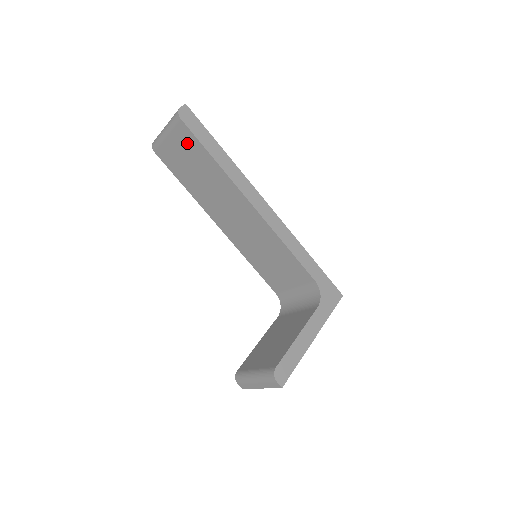
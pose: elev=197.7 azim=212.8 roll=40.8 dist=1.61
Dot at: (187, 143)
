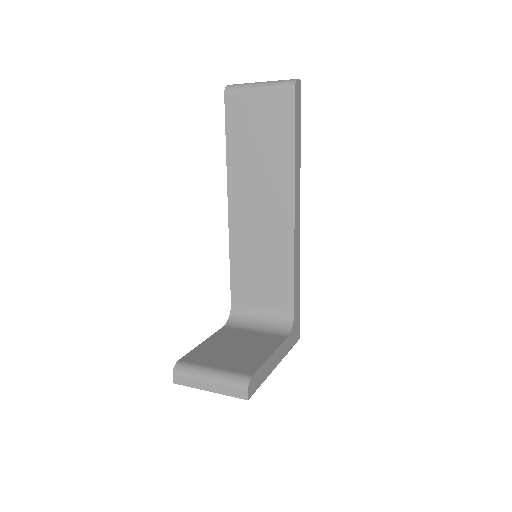
Dot at: (278, 112)
